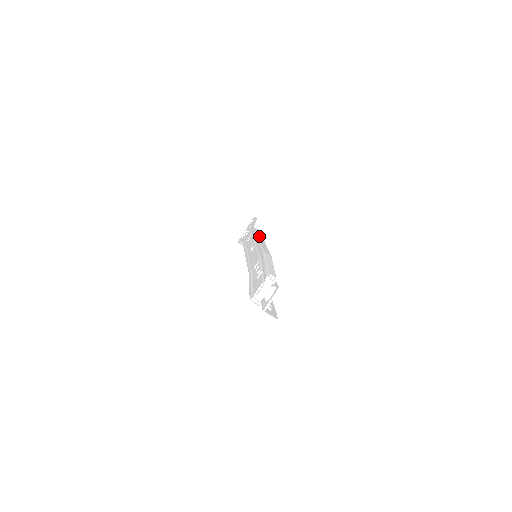
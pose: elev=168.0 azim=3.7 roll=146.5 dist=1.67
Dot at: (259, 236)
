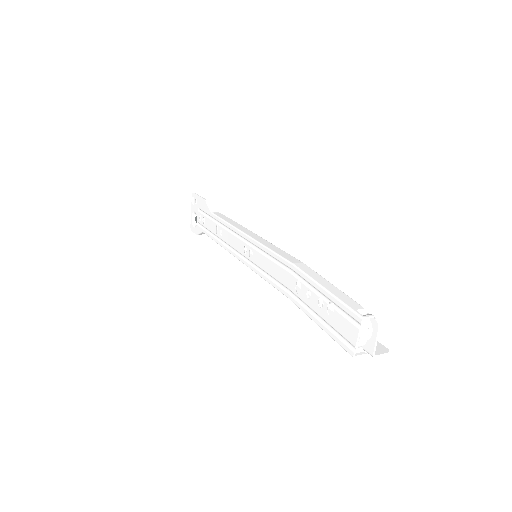
Dot at: (239, 228)
